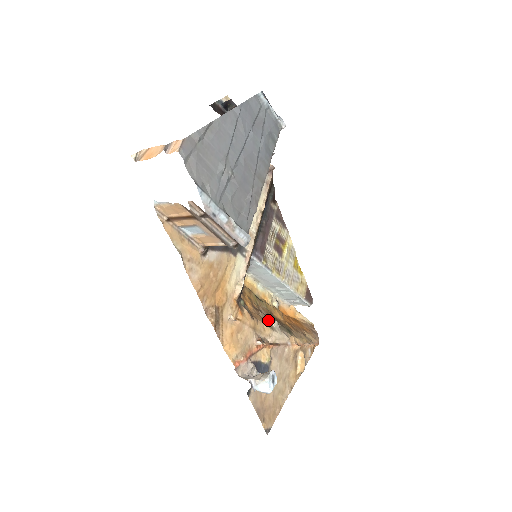
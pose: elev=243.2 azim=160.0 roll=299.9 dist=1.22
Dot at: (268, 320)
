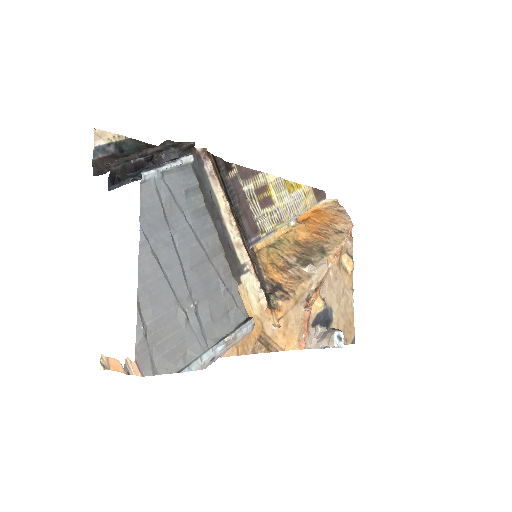
Dot at: (300, 270)
